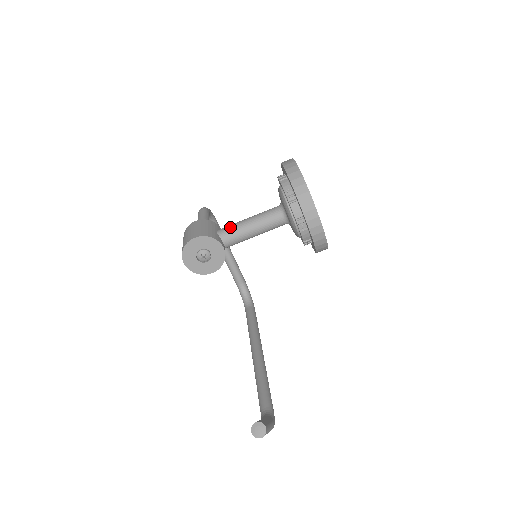
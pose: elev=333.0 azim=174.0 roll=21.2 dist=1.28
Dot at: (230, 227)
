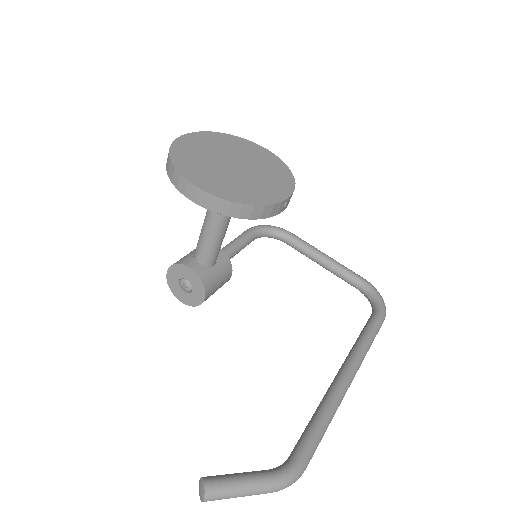
Dot at: (198, 242)
